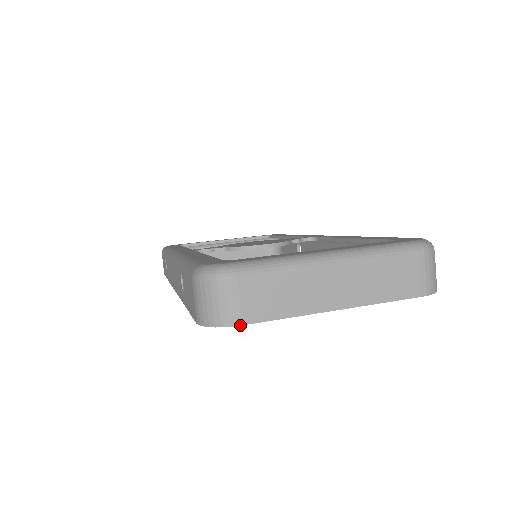
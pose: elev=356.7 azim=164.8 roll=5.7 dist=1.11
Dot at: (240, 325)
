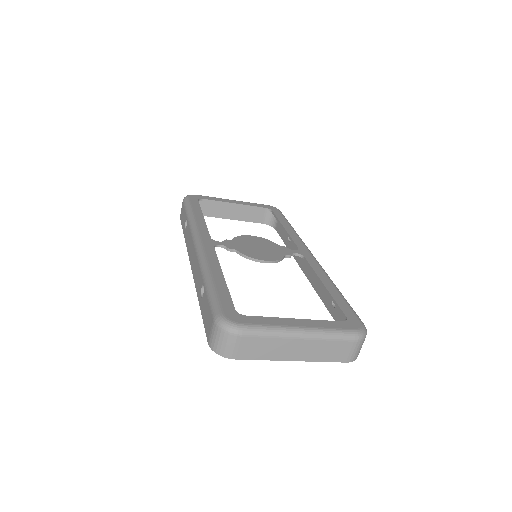
Dot at: occluded
